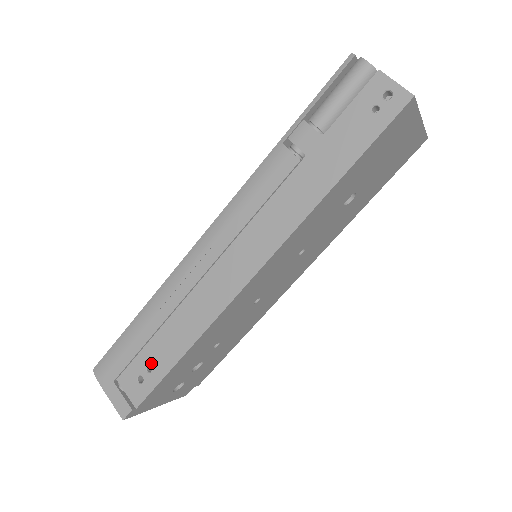
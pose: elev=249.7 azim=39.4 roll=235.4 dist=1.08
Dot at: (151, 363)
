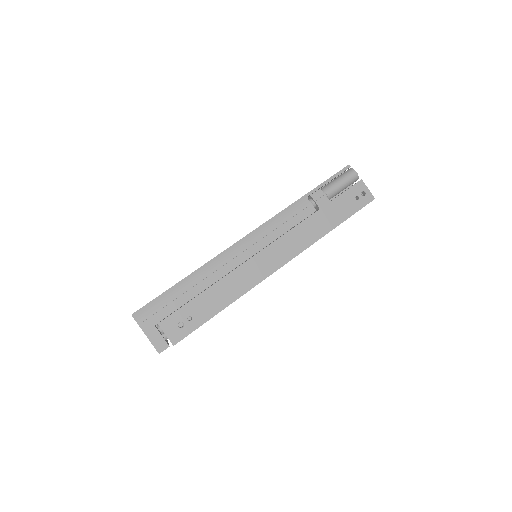
Dot at: (193, 314)
